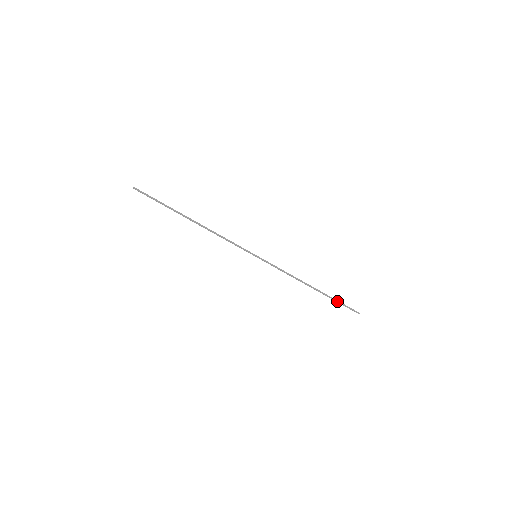
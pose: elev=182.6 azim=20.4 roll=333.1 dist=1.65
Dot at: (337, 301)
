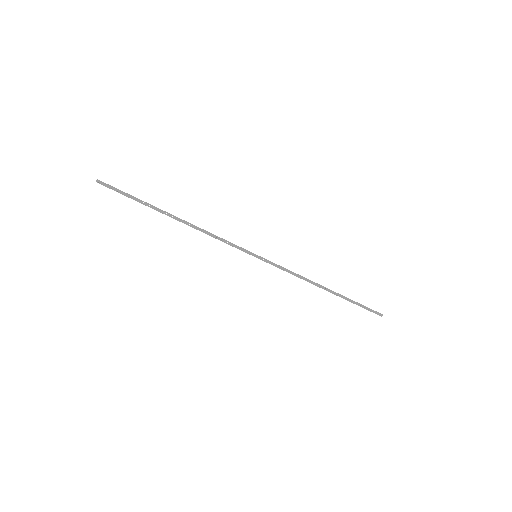
Dot at: (356, 302)
